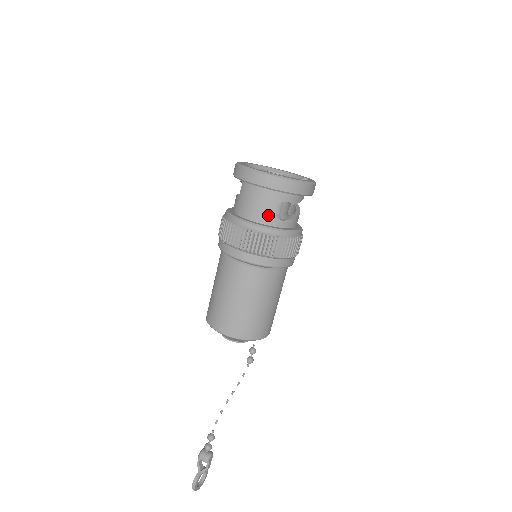
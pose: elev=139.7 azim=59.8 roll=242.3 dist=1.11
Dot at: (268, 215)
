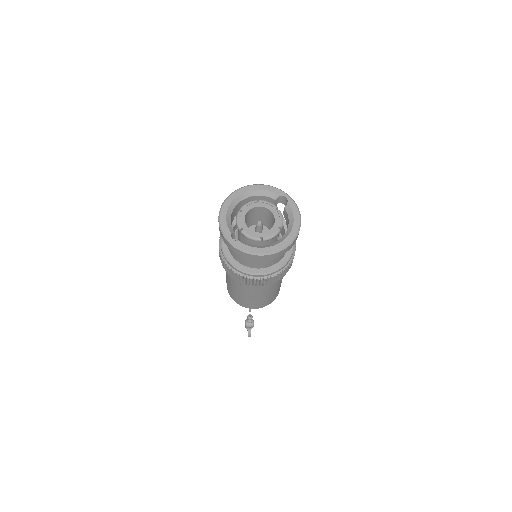
Dot at: (275, 260)
